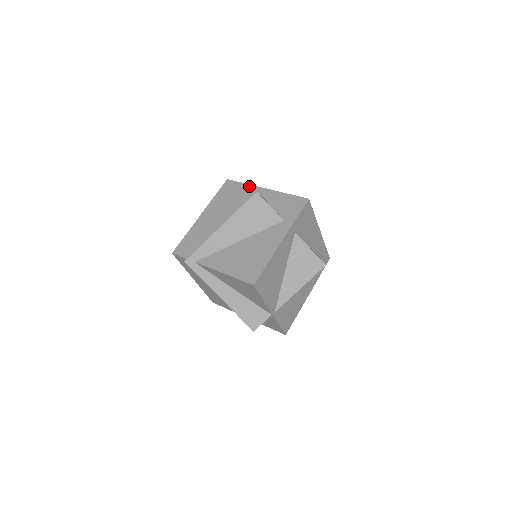
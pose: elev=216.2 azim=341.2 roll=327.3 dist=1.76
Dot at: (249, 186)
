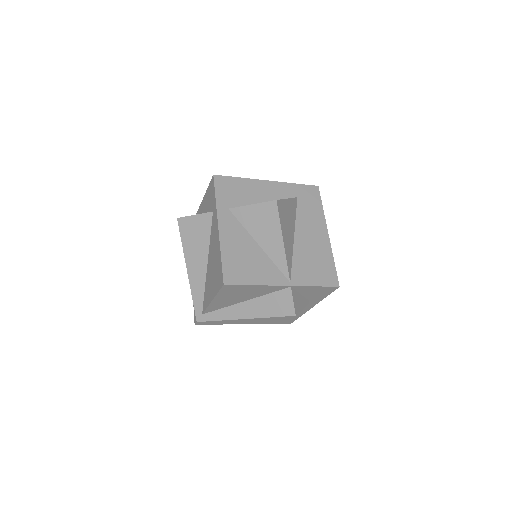
Dot at: occluded
